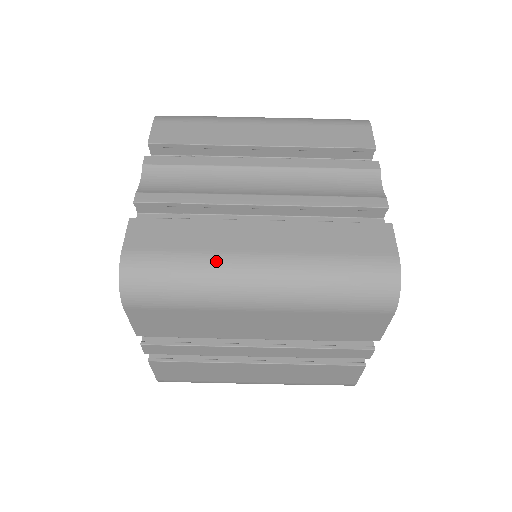
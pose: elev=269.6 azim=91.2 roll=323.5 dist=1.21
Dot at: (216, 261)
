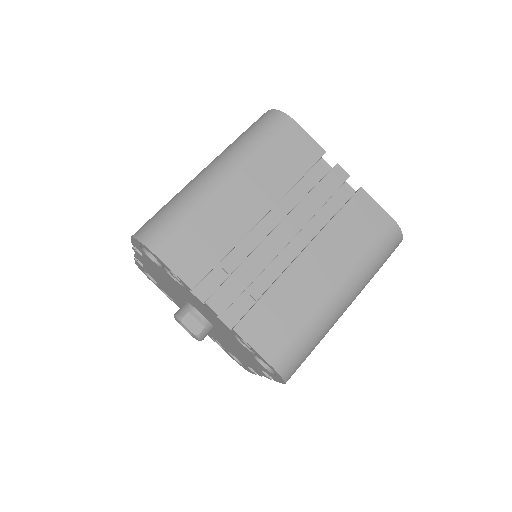
Dot at: (182, 190)
